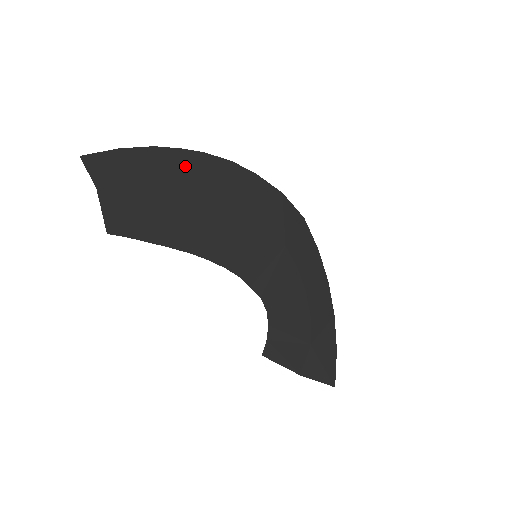
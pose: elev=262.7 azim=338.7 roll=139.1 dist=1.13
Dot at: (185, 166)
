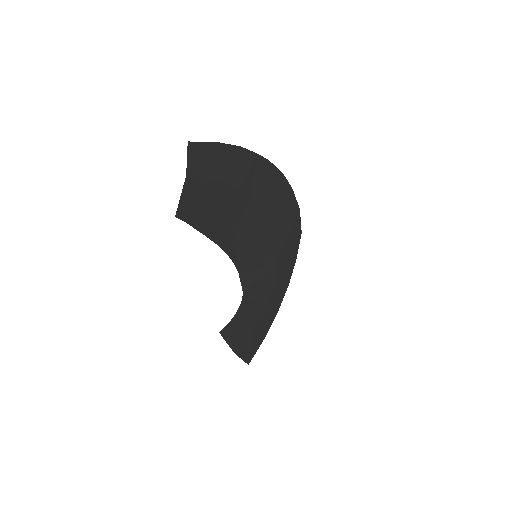
Dot at: (252, 170)
